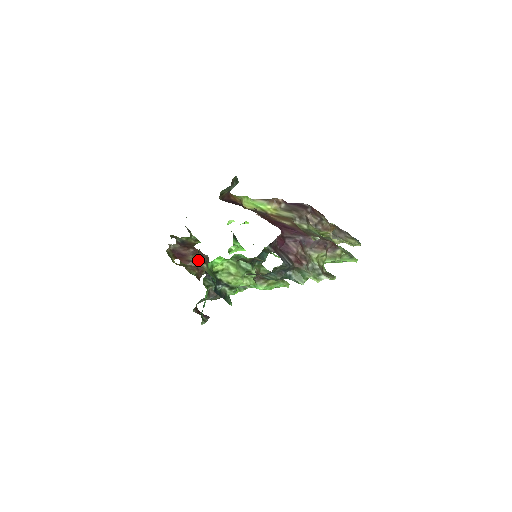
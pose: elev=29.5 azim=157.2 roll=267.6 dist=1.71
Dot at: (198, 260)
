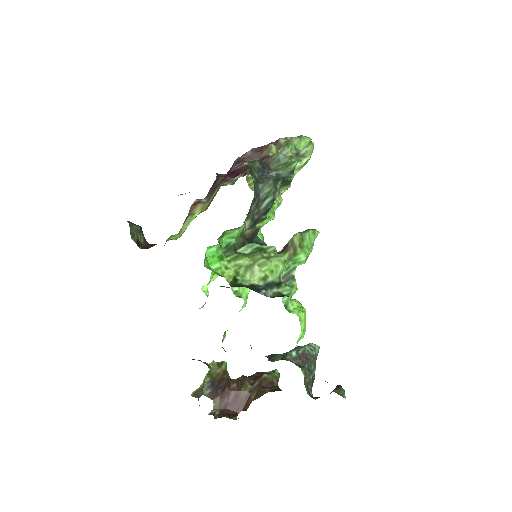
Dot at: (253, 384)
